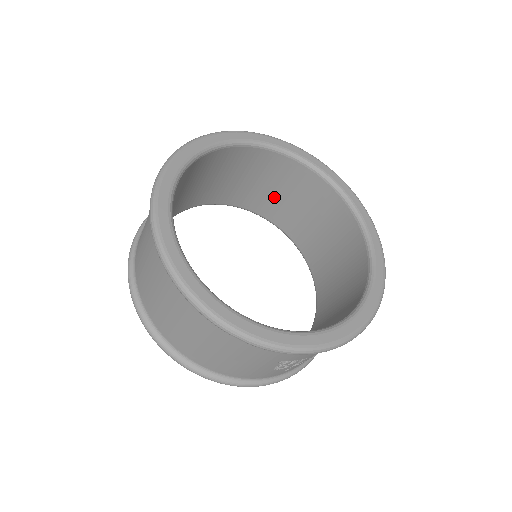
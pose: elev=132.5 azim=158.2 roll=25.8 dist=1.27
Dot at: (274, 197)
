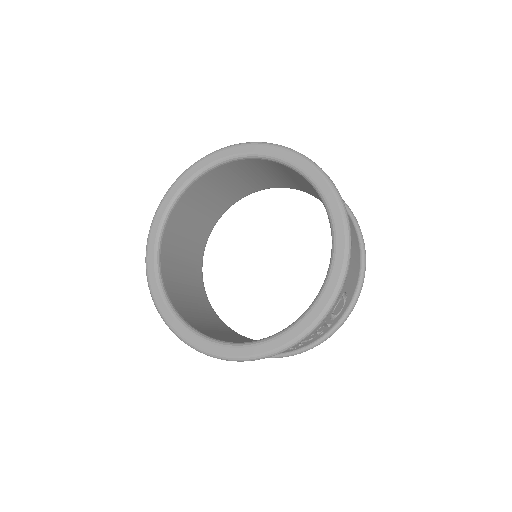
Dot at: (286, 179)
